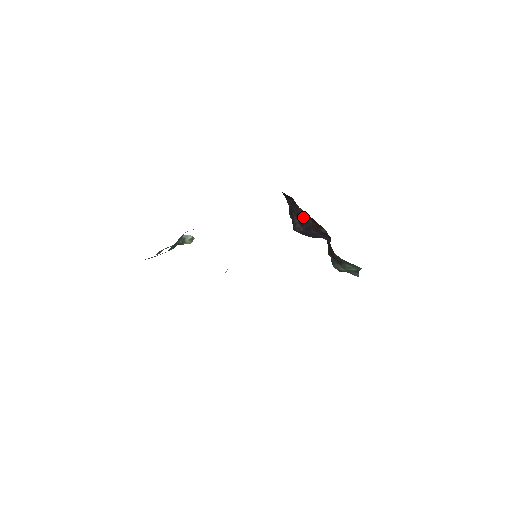
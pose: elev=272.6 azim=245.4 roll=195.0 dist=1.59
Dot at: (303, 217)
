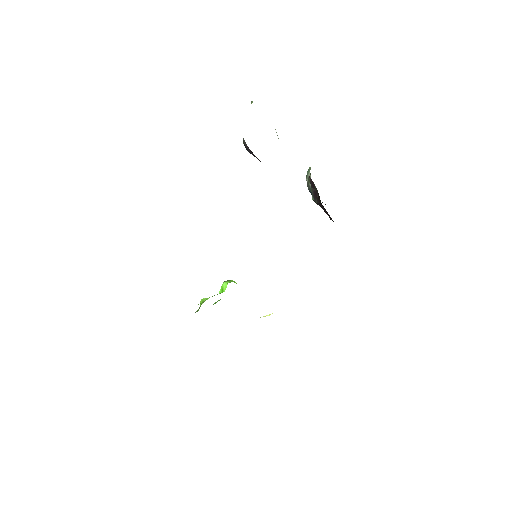
Dot at: occluded
